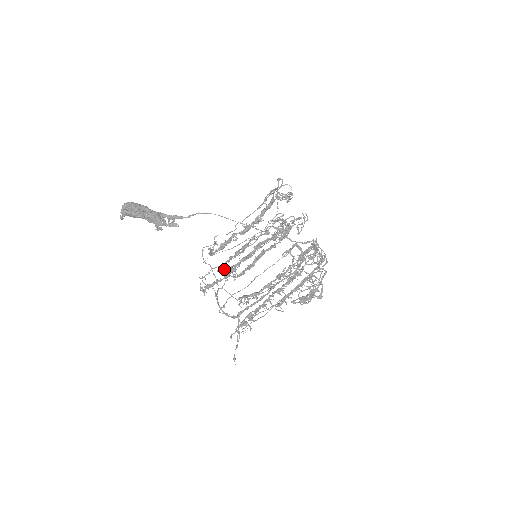
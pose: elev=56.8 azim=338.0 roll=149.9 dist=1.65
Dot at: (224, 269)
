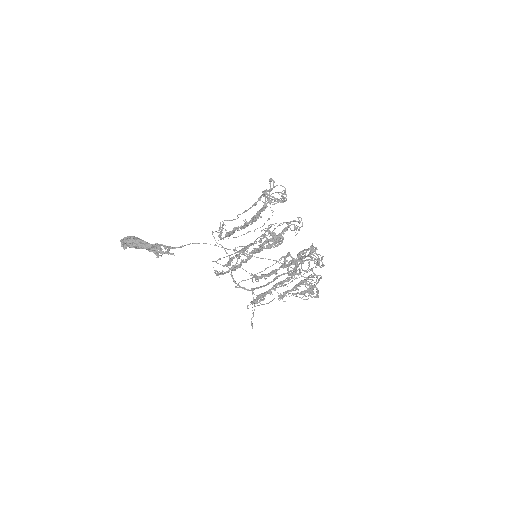
Dot at: (229, 265)
